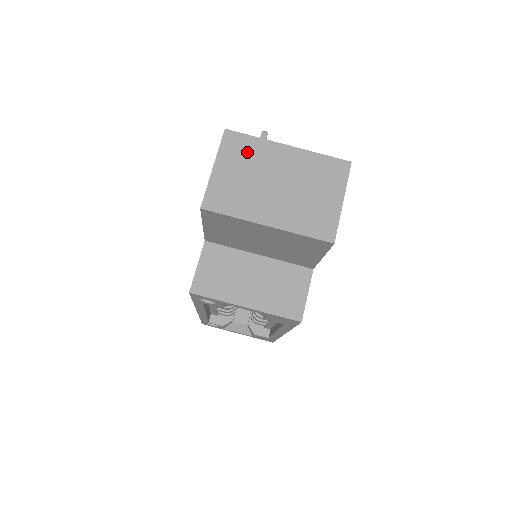
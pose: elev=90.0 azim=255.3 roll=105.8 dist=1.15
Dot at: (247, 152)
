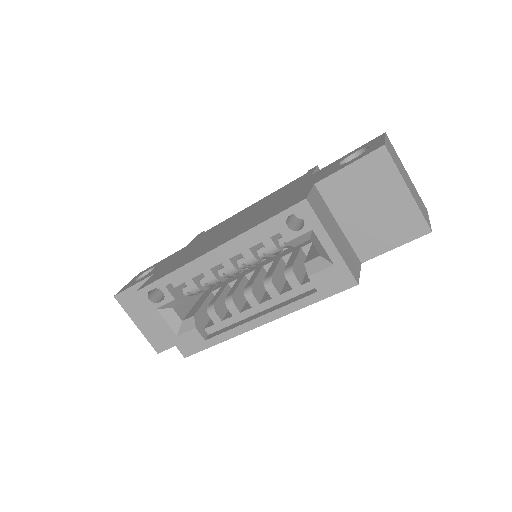
Dot at: (395, 152)
